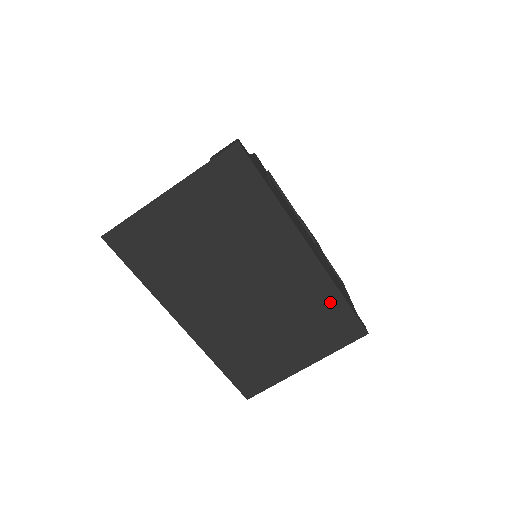
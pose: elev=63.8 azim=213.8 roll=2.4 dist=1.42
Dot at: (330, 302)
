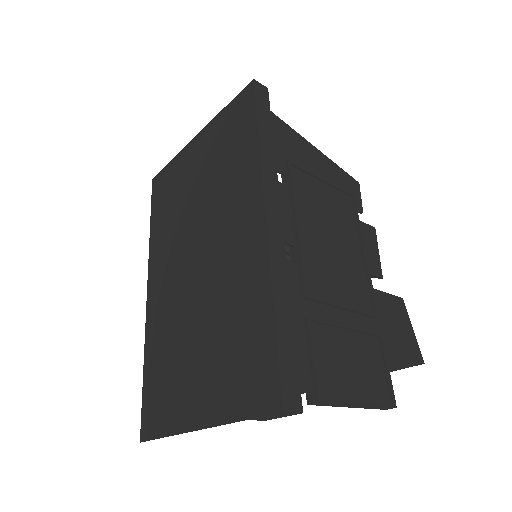
Dot at: (258, 315)
